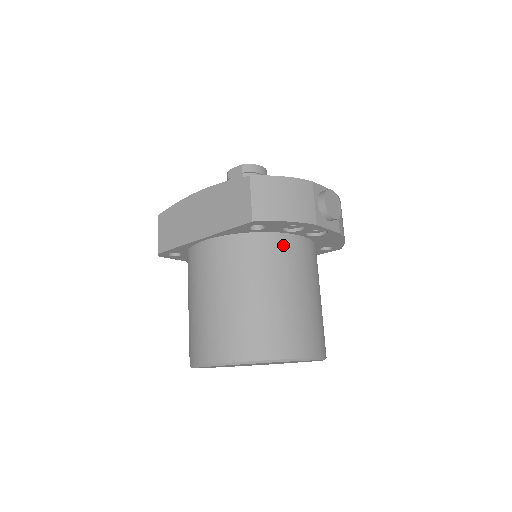
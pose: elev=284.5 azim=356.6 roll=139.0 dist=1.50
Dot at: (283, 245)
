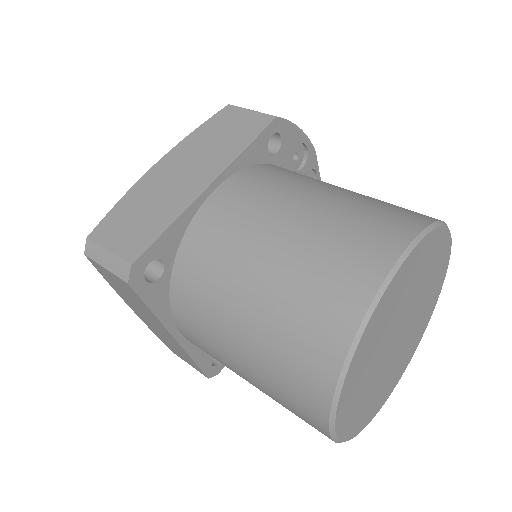
Dot at: occluded
